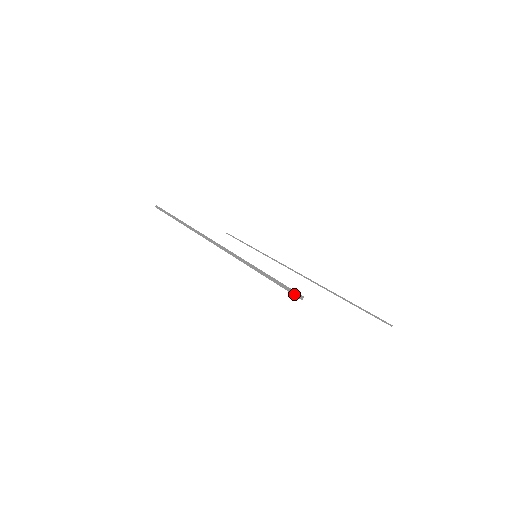
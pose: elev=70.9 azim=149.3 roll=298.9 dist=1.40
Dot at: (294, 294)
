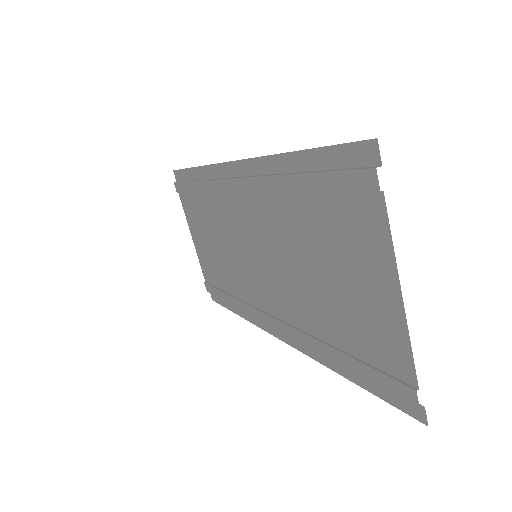
Dot at: (362, 168)
